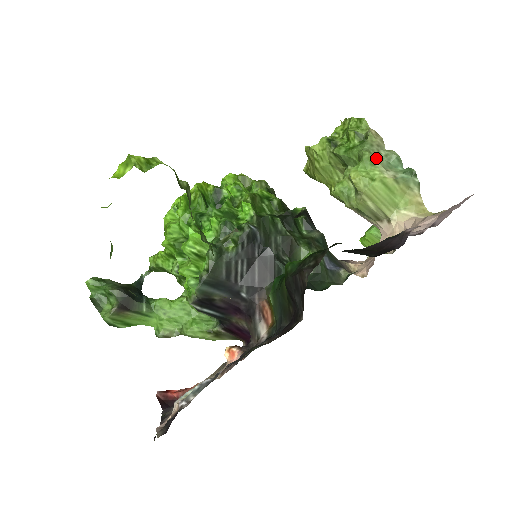
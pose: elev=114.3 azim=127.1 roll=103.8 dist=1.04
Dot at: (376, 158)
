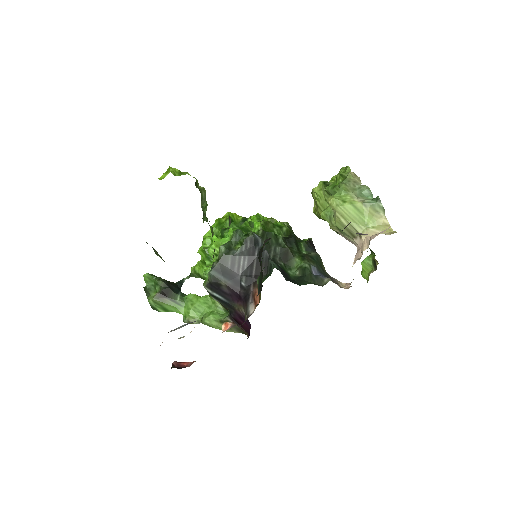
Dot at: (351, 189)
